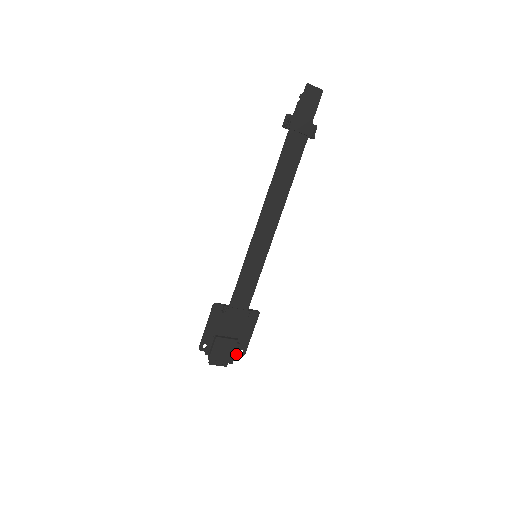
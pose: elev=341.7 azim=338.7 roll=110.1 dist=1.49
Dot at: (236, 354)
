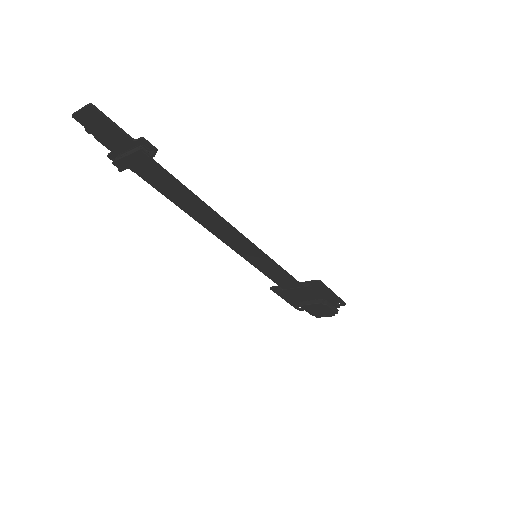
Dot at: (336, 306)
